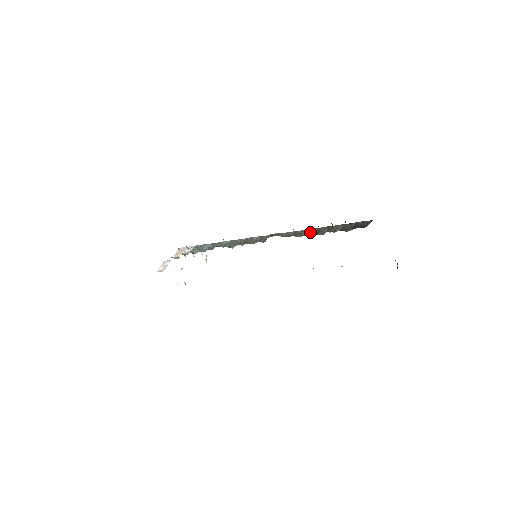
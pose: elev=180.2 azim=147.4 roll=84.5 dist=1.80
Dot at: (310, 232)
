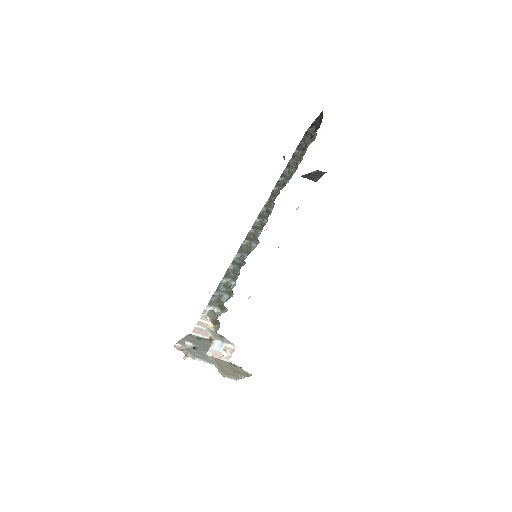
Dot at: (288, 172)
